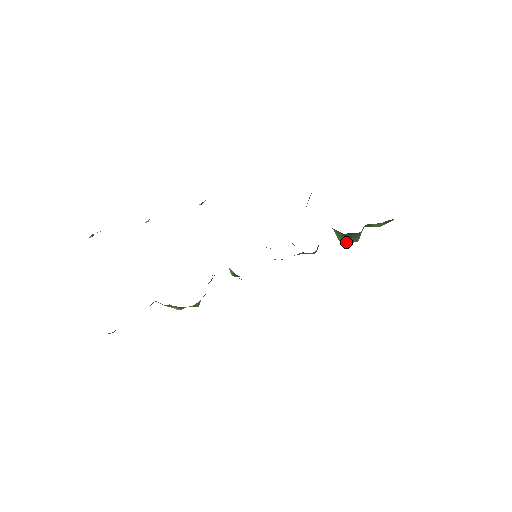
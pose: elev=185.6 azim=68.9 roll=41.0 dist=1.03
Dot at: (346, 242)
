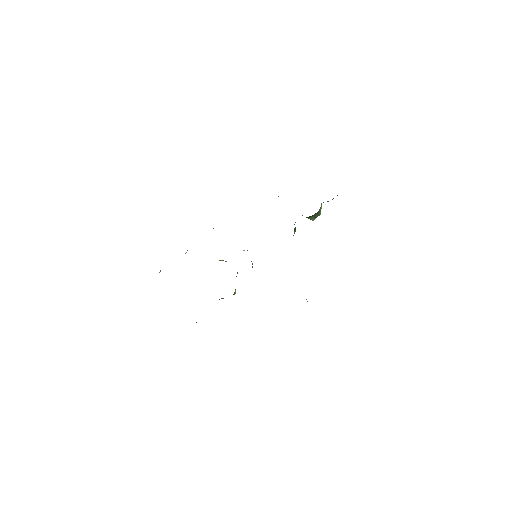
Dot at: (312, 219)
